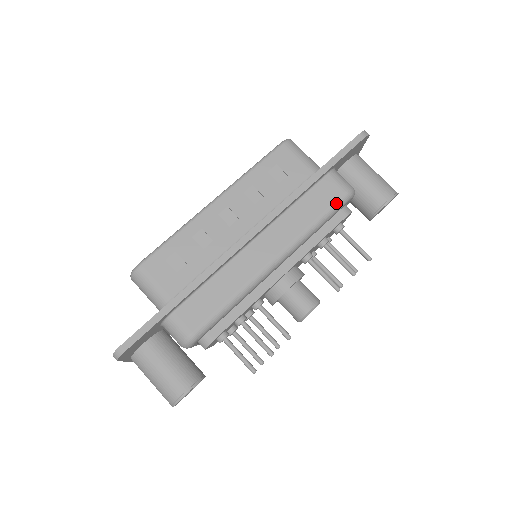
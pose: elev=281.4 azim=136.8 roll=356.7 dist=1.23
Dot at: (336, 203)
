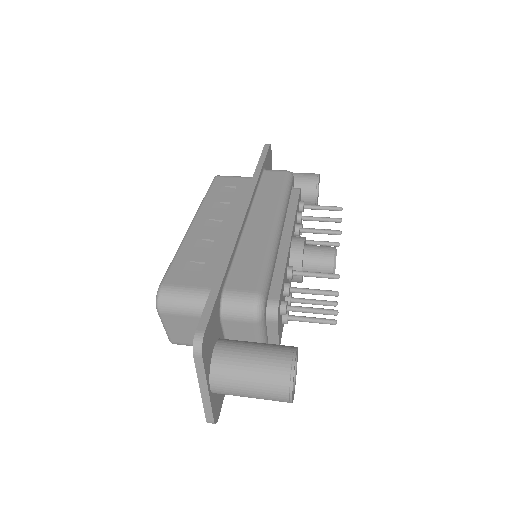
Dot at: (286, 178)
